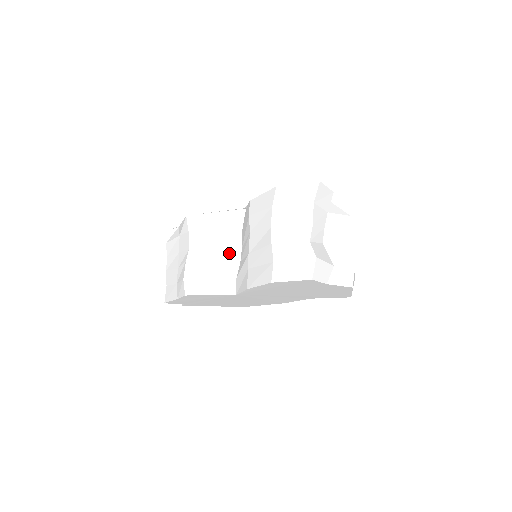
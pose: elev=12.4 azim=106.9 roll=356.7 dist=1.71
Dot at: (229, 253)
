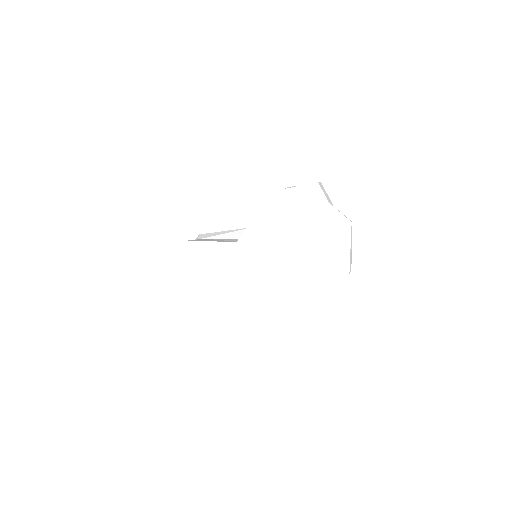
Dot at: occluded
